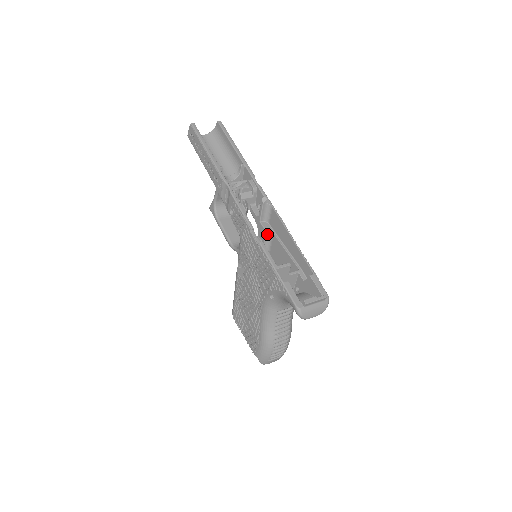
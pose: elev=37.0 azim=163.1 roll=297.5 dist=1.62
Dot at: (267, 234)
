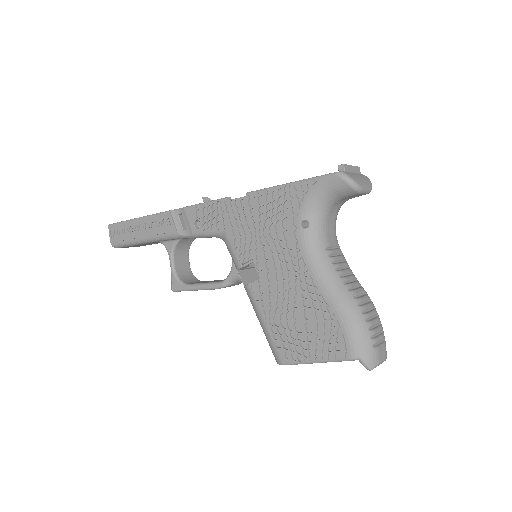
Dot at: occluded
